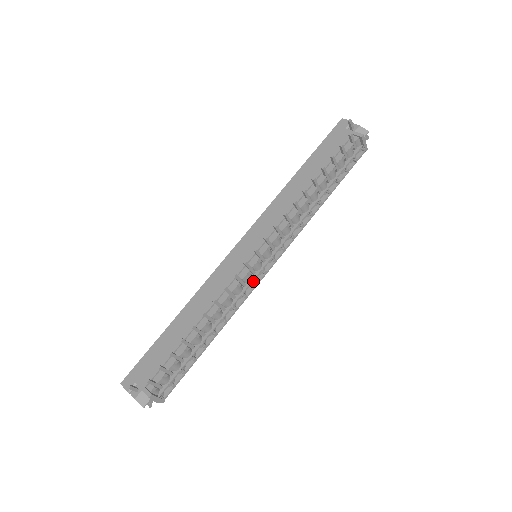
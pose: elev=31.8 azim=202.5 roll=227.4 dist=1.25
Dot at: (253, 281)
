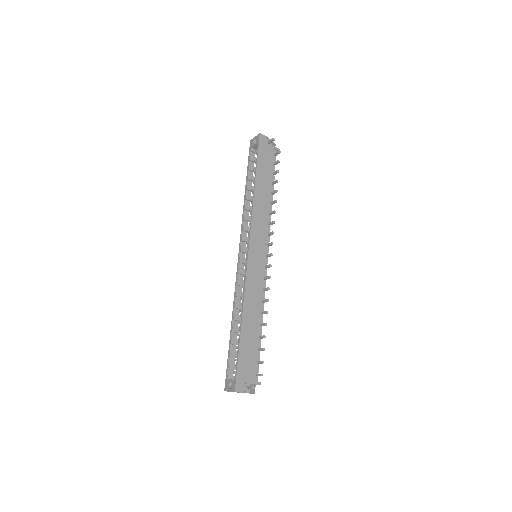
Dot at: occluded
